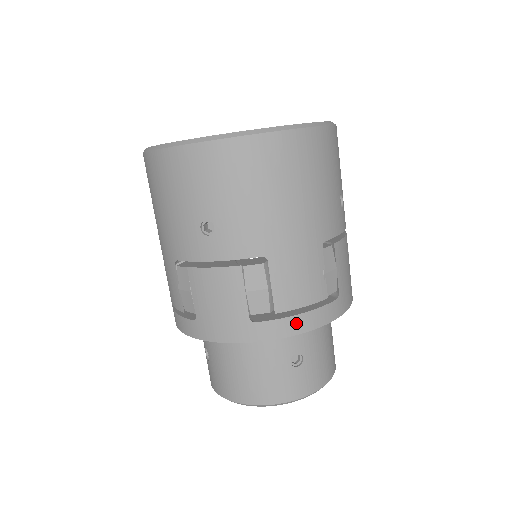
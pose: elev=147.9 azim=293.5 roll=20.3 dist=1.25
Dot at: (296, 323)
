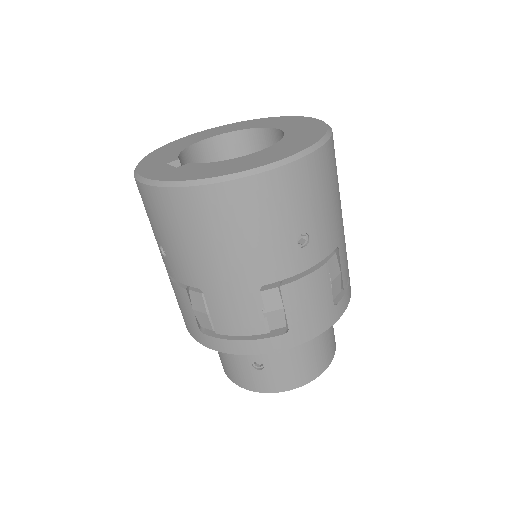
Dot at: (235, 346)
